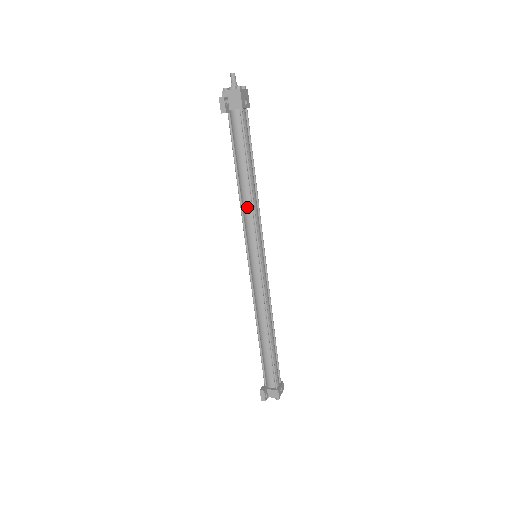
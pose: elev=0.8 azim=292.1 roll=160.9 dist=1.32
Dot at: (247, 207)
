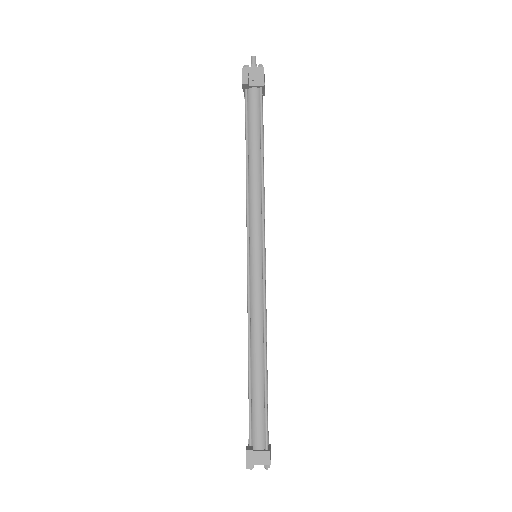
Dot at: (255, 192)
